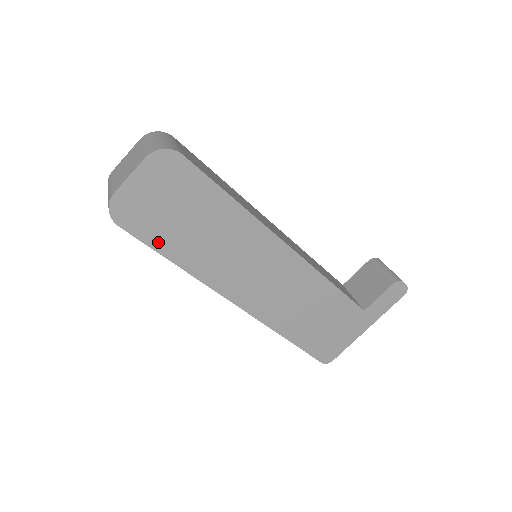
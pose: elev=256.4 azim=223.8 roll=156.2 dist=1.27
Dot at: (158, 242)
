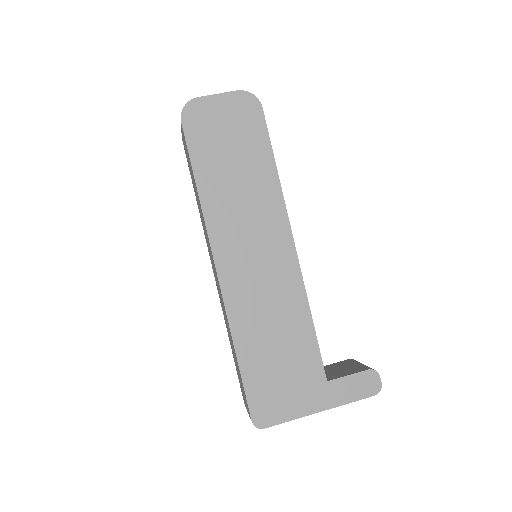
Dot at: (198, 157)
